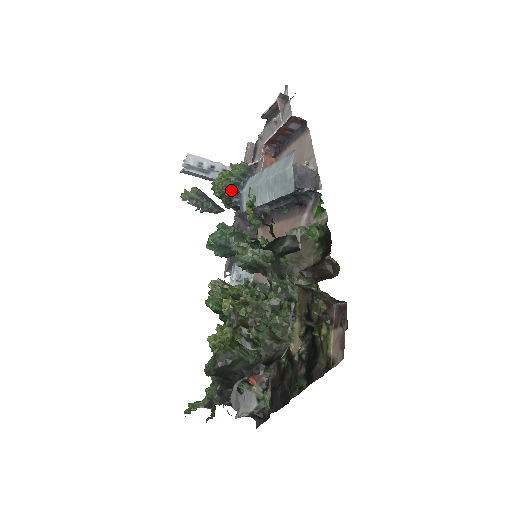
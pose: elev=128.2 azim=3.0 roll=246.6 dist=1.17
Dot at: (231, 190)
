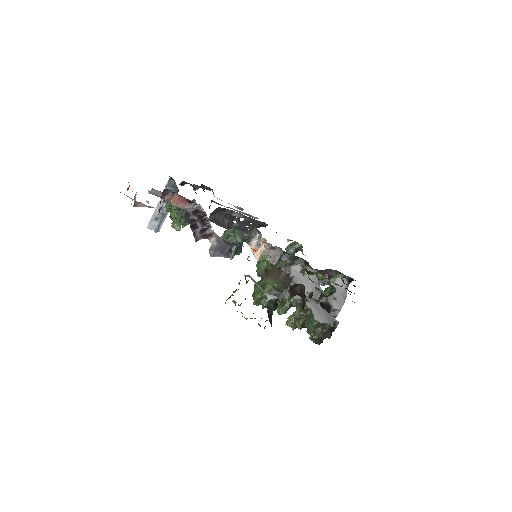
Dot at: occluded
